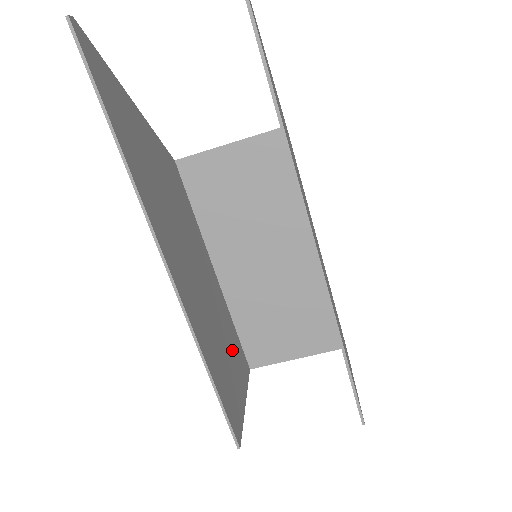
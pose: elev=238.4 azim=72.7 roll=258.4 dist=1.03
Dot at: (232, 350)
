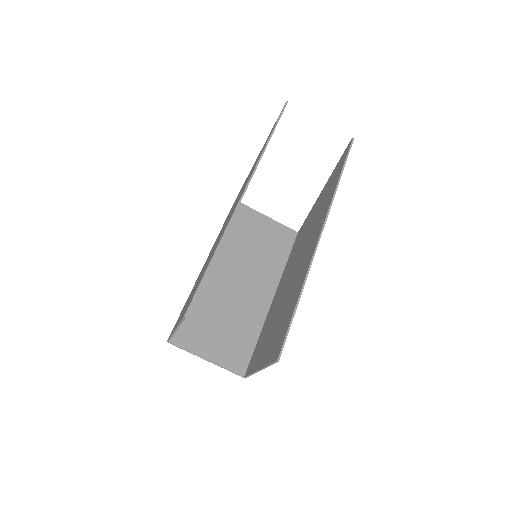
Dot at: occluded
